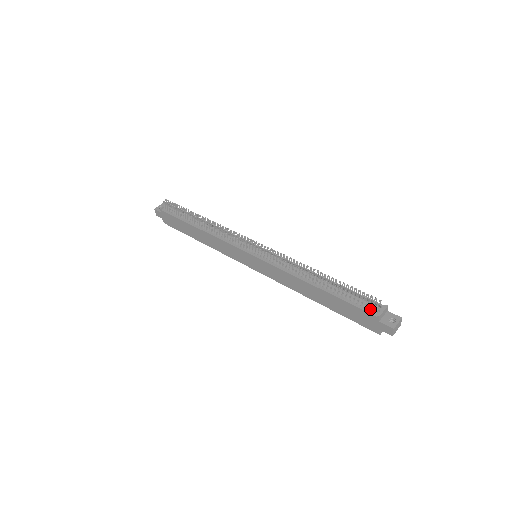
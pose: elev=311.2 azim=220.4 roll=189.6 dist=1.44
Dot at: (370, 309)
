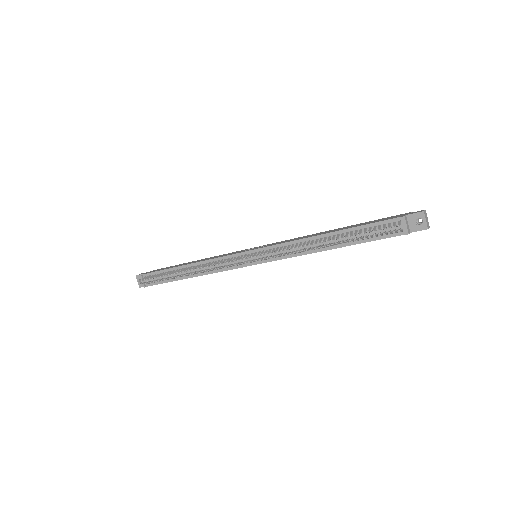
Dot at: (394, 232)
